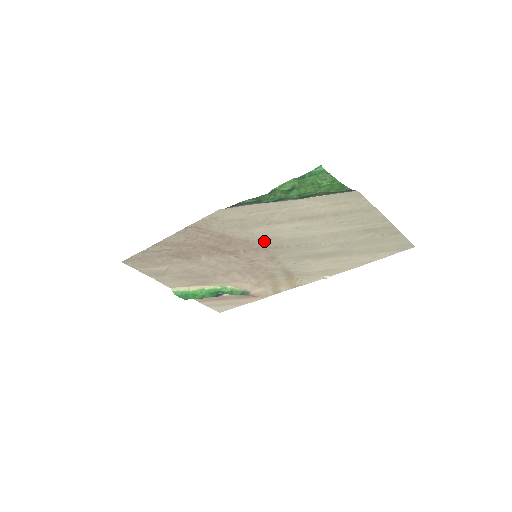
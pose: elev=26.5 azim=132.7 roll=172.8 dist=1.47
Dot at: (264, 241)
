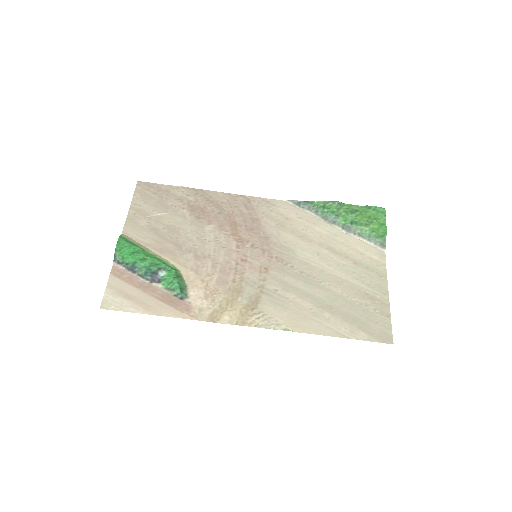
Dot at: (279, 248)
